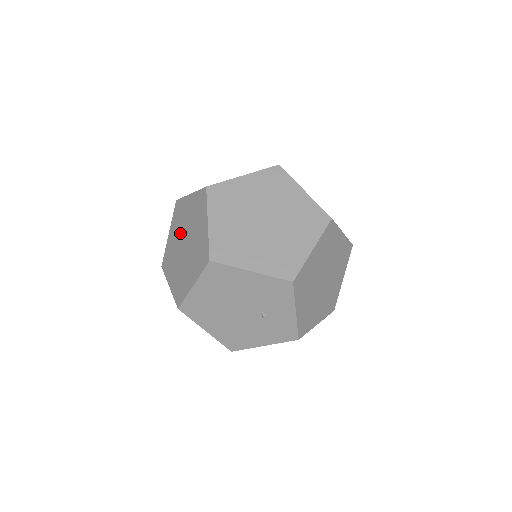
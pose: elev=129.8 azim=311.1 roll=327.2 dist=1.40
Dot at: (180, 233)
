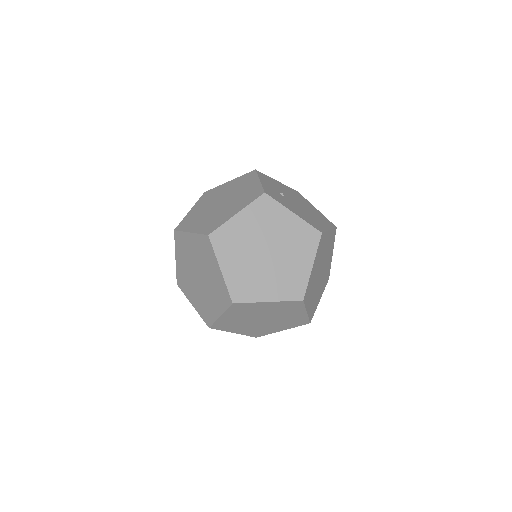
Dot at: (199, 262)
